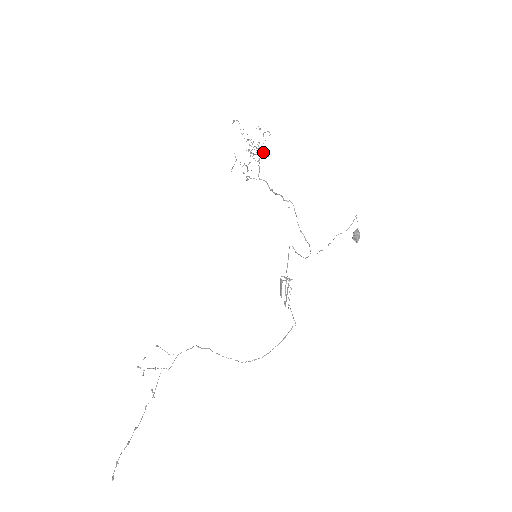
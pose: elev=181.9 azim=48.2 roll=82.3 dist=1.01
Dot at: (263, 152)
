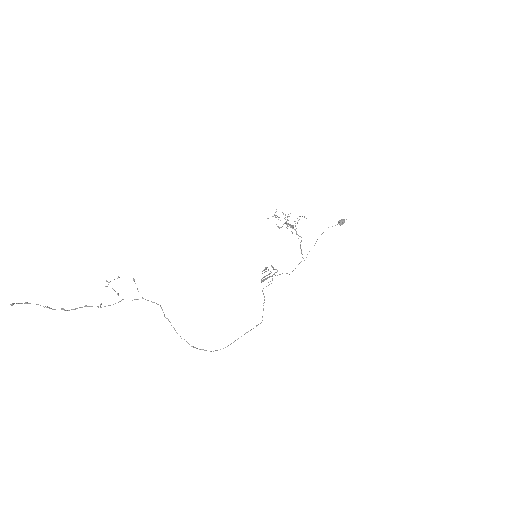
Dot at: (295, 223)
